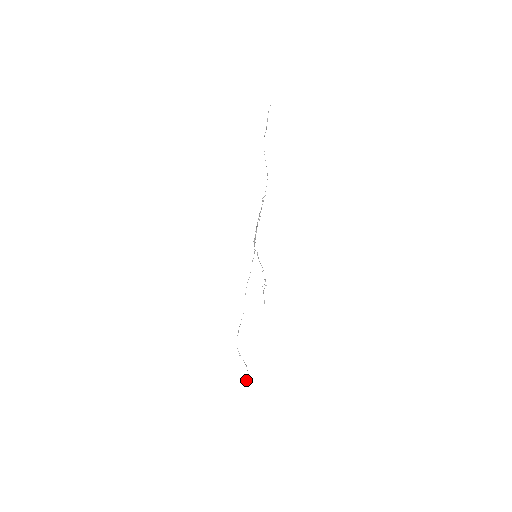
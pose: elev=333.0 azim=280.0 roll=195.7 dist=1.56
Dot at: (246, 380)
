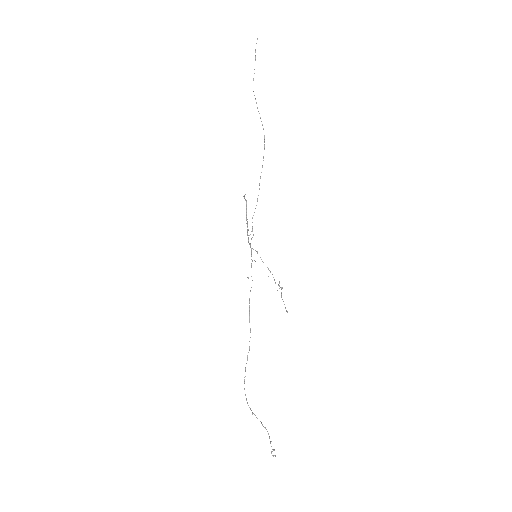
Dot at: (271, 451)
